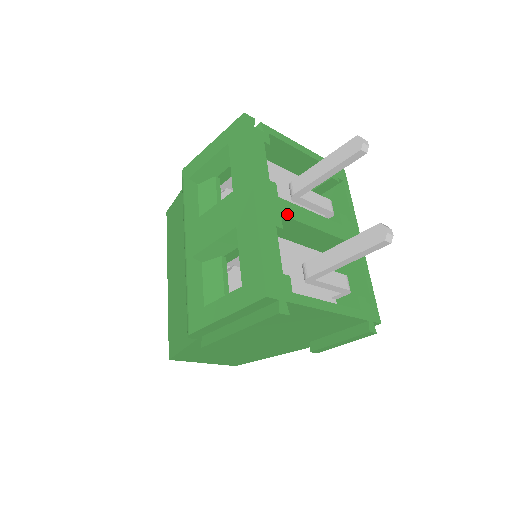
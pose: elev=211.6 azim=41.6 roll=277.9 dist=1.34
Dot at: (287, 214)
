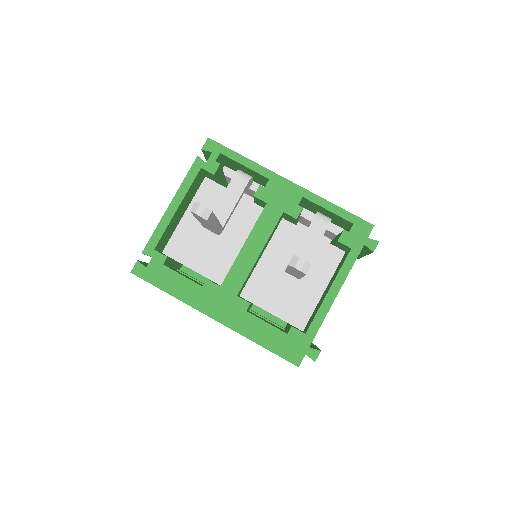
Dot at: (238, 286)
